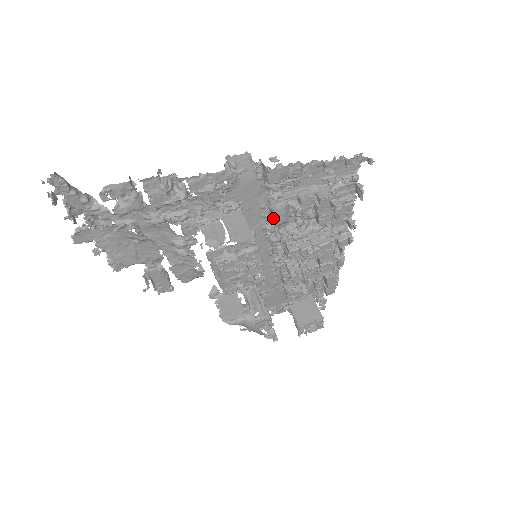
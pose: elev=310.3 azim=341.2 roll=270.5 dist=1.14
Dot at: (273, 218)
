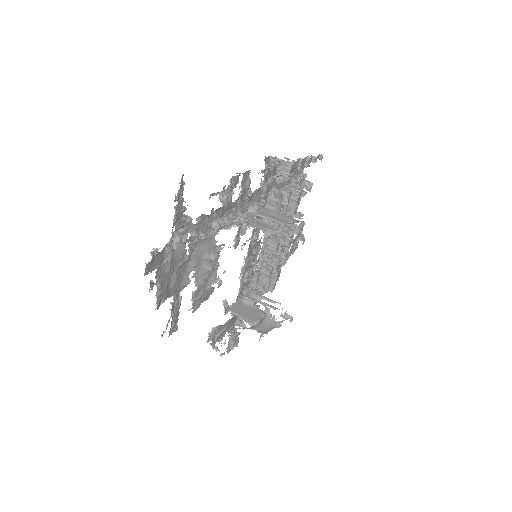
Dot at: occluded
